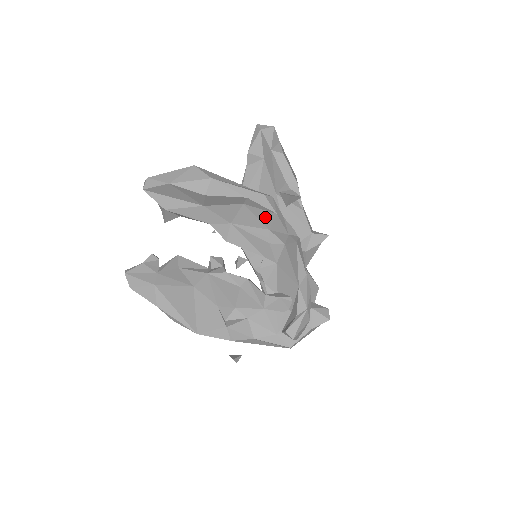
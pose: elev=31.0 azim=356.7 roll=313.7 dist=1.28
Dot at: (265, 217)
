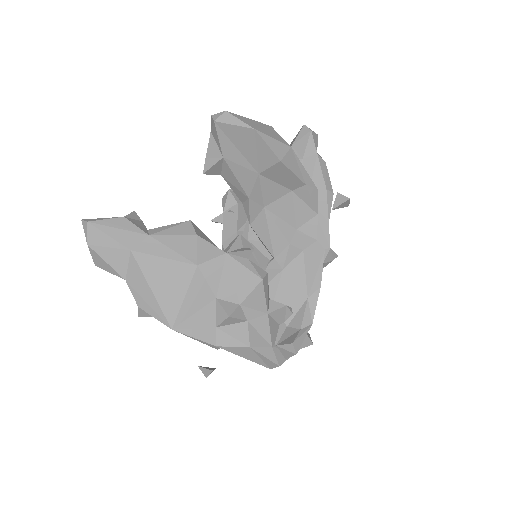
Dot at: (303, 214)
